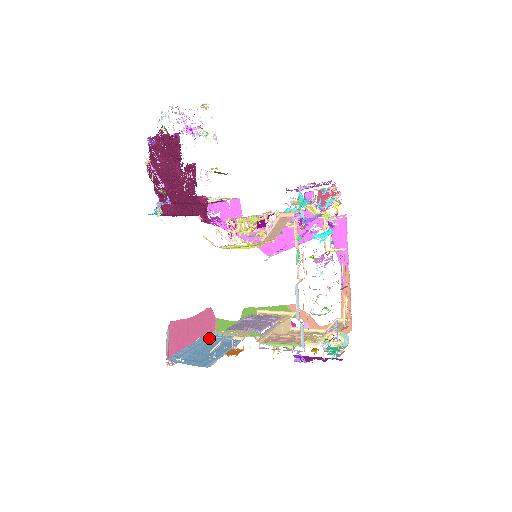
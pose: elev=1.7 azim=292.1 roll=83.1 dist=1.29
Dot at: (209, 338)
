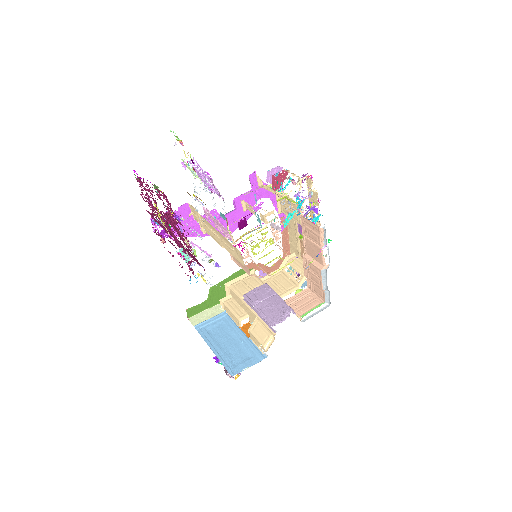
Dot at: (204, 331)
